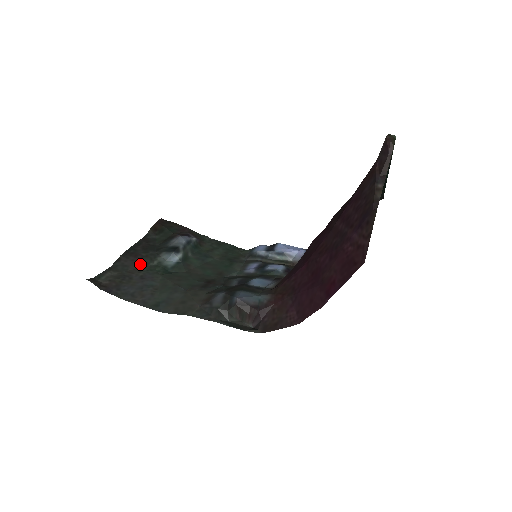
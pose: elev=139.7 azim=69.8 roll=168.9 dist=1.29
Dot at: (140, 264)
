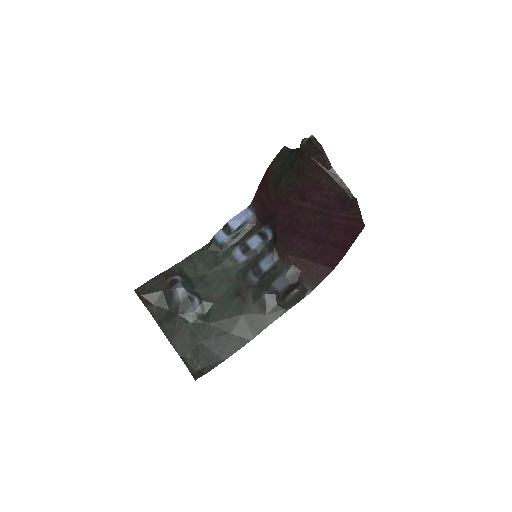
Dot at: (187, 333)
